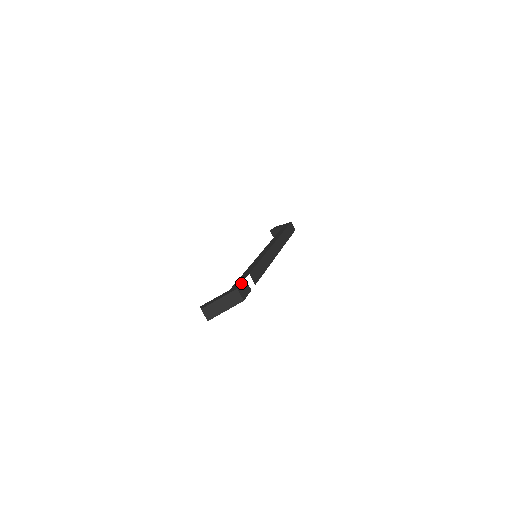
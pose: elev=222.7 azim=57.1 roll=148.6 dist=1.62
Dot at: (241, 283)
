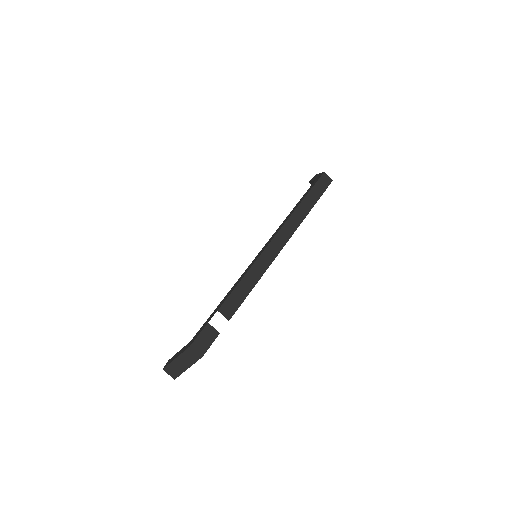
Dot at: (199, 333)
